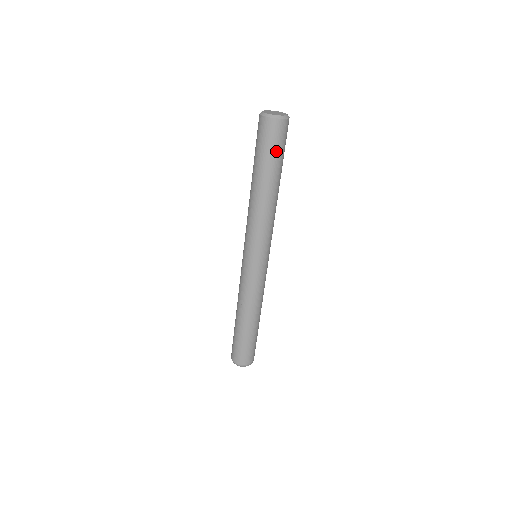
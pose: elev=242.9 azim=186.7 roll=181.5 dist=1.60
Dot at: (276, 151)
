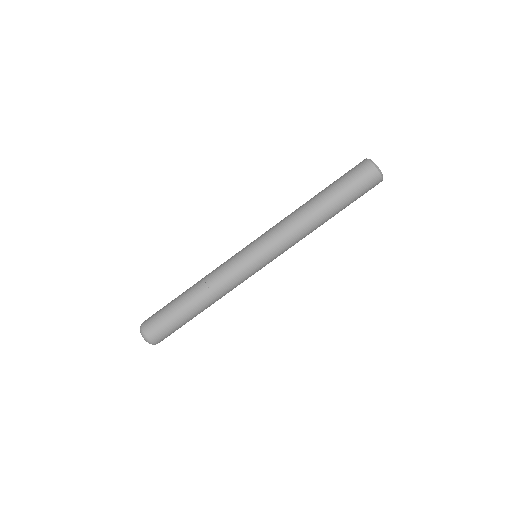
Dot at: (351, 186)
